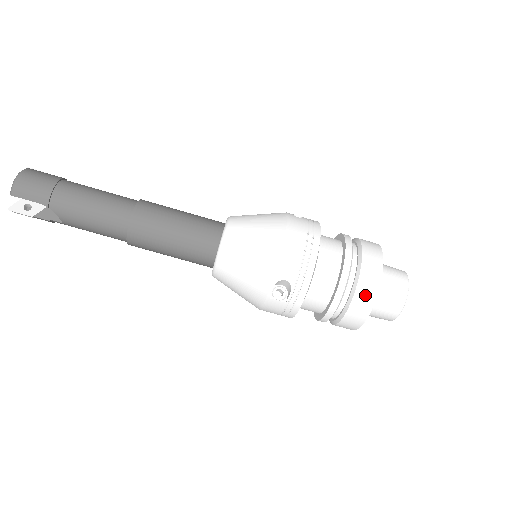
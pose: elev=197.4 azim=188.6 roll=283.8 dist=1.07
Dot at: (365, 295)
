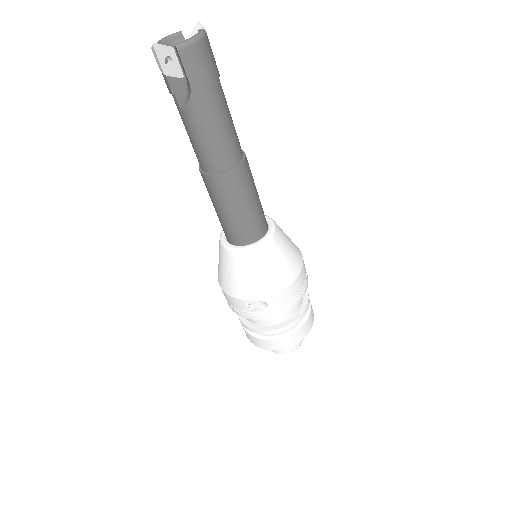
Dot at: (287, 342)
